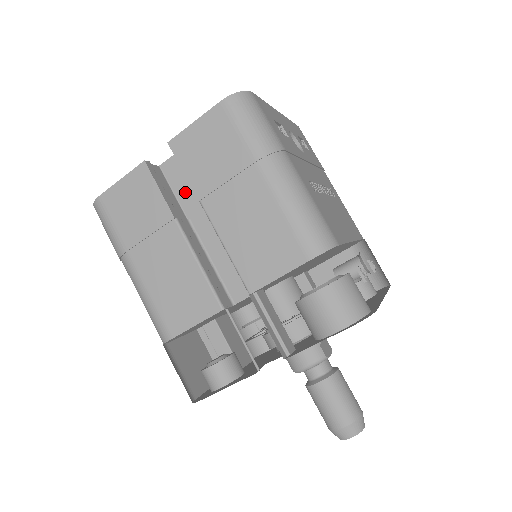
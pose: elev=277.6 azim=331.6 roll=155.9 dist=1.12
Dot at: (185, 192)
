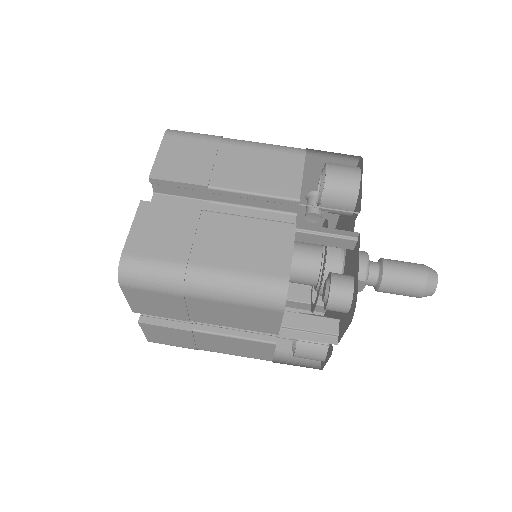
Dot at: occluded
